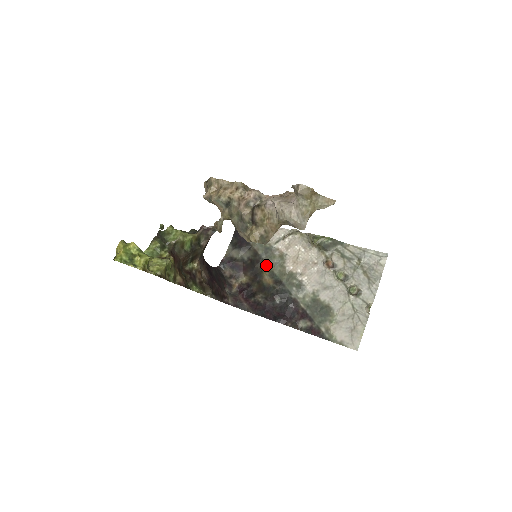
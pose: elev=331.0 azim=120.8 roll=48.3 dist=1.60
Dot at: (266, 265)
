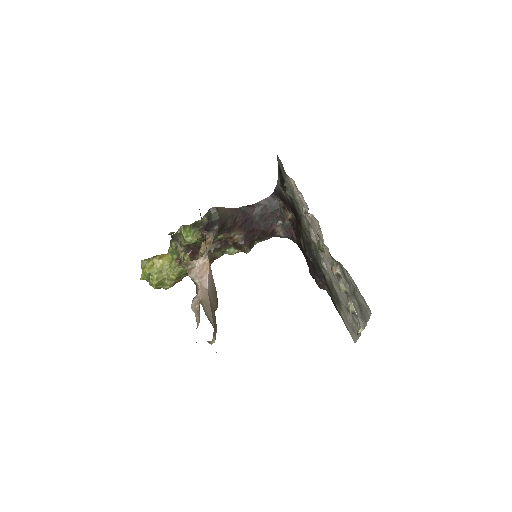
Dot at: (301, 221)
